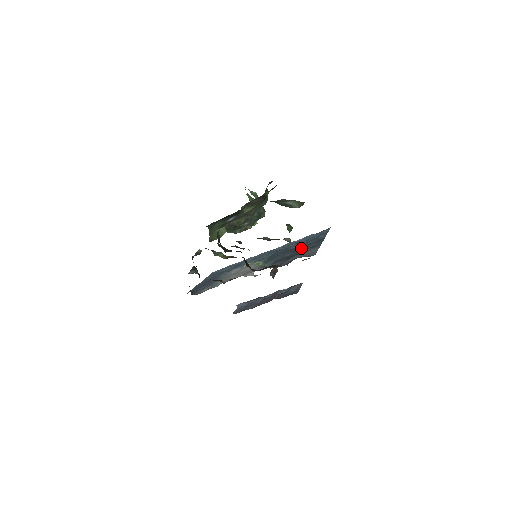
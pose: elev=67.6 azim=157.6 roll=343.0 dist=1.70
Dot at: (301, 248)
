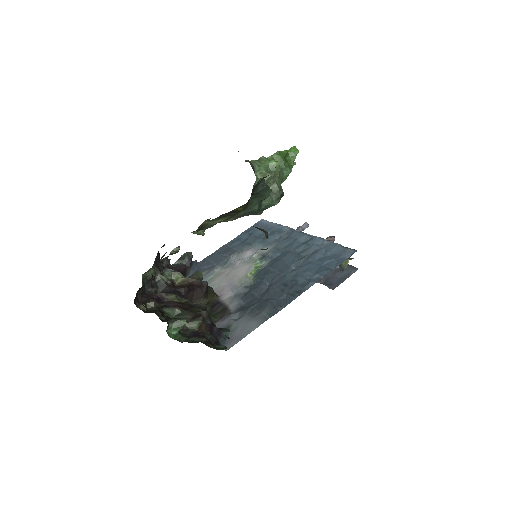
Dot at: (279, 288)
